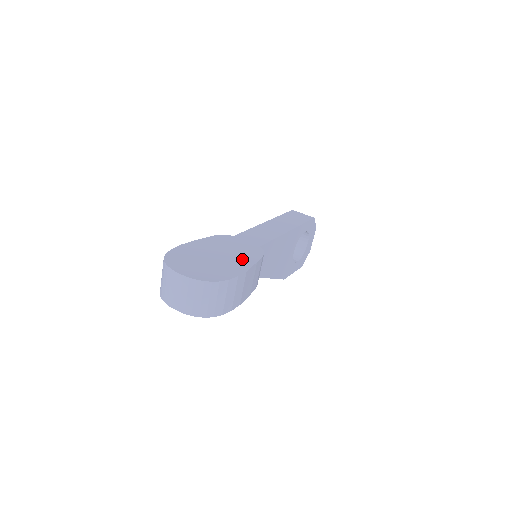
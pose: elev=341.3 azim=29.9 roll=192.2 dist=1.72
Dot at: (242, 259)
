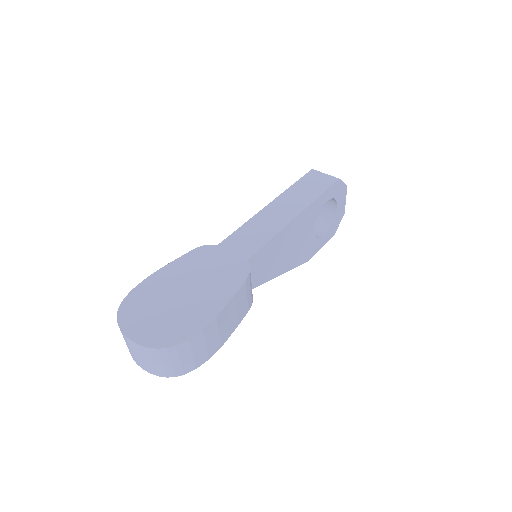
Dot at: (216, 292)
